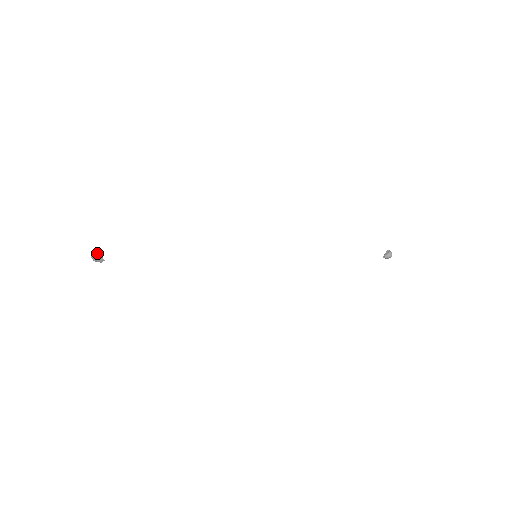
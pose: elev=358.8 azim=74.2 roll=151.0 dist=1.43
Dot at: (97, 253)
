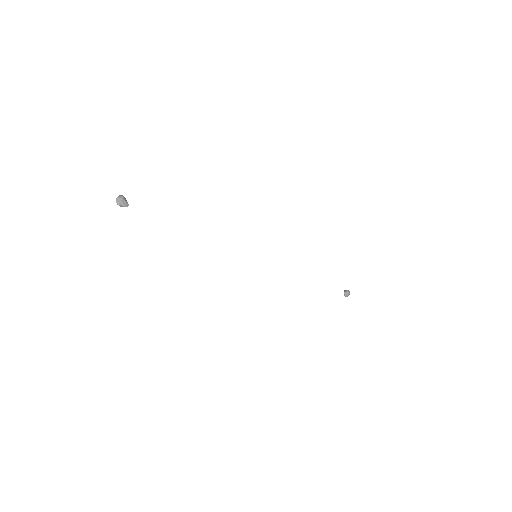
Dot at: (123, 196)
